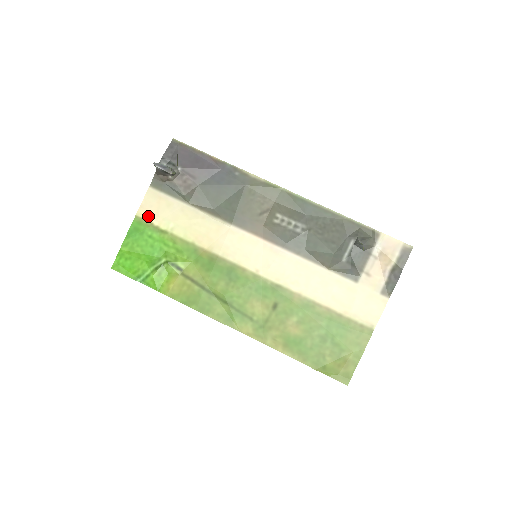
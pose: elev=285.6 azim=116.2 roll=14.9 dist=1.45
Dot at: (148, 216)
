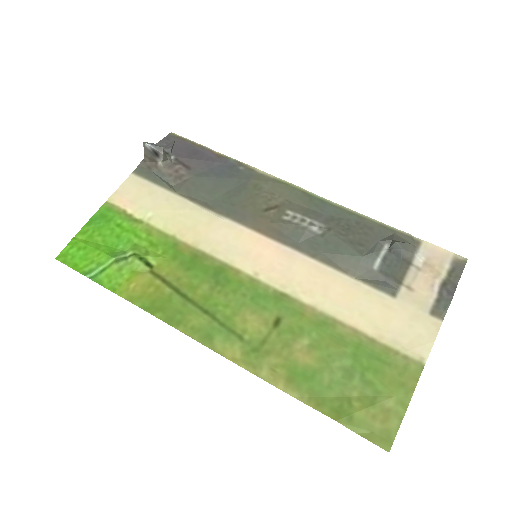
Dot at: (122, 203)
